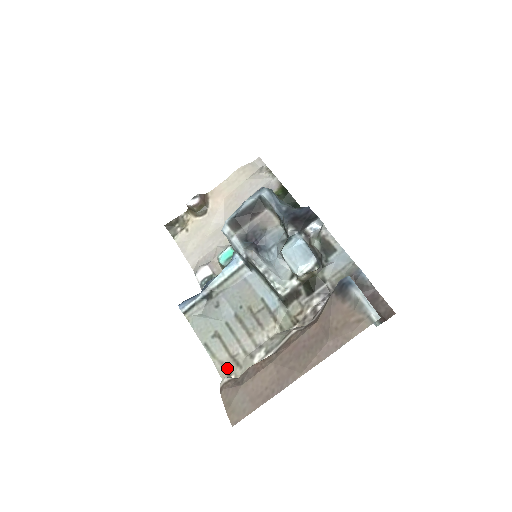
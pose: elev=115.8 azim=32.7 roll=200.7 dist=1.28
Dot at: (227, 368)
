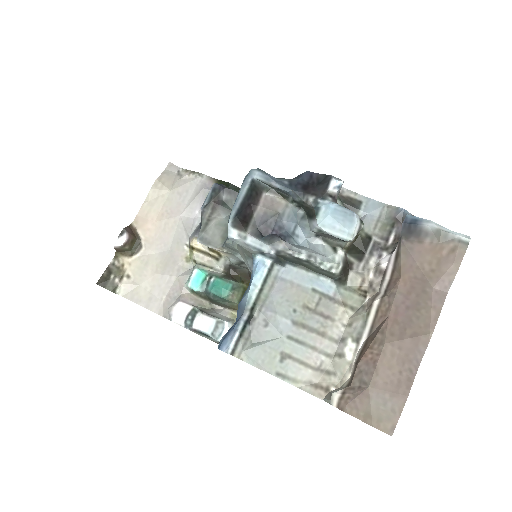
Dot at: (319, 384)
